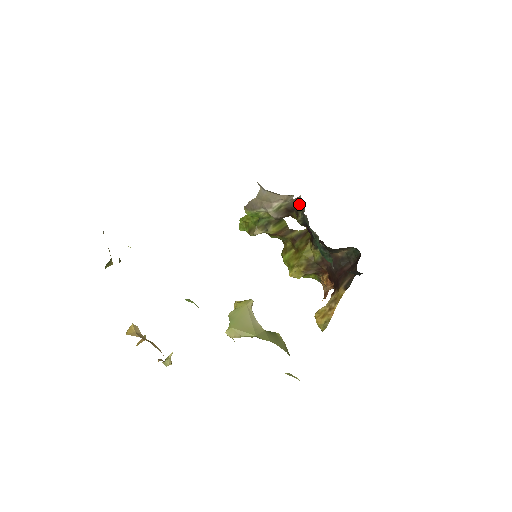
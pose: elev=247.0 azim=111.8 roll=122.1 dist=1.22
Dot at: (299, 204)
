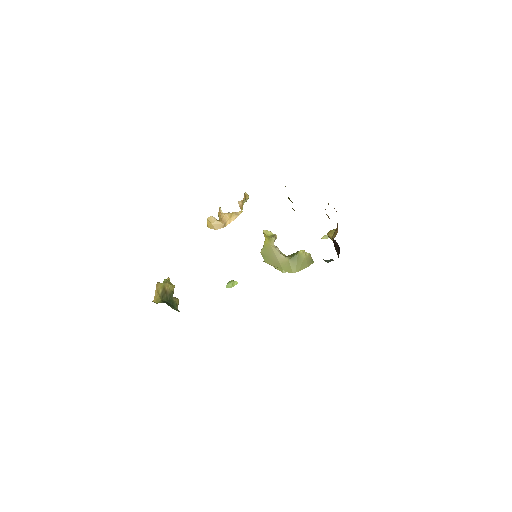
Dot at: occluded
